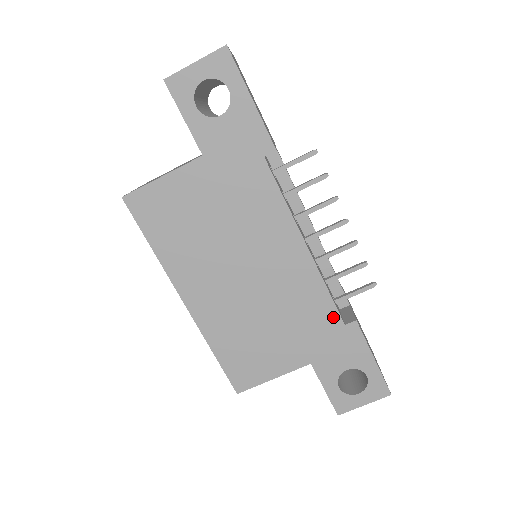
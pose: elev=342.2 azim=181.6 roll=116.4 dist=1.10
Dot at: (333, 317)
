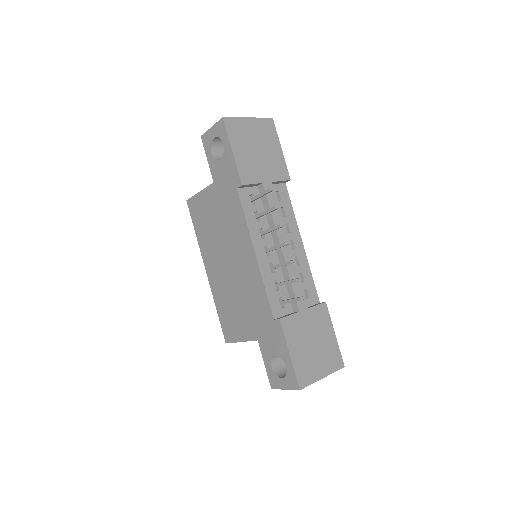
Dot at: (268, 311)
